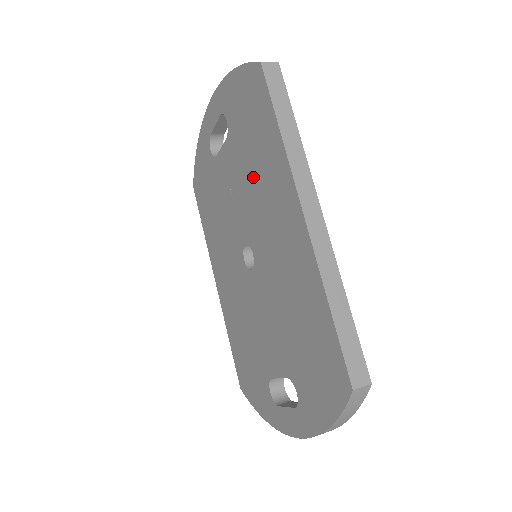
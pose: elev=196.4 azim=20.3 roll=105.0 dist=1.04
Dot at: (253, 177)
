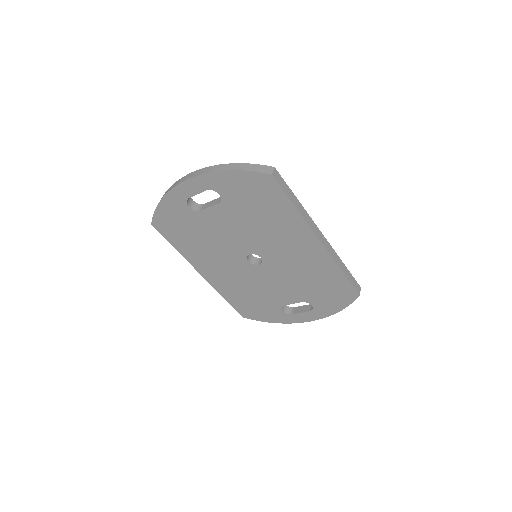
Dot at: (261, 225)
